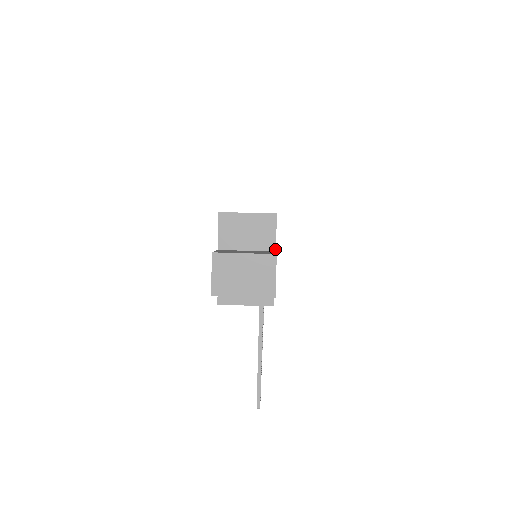
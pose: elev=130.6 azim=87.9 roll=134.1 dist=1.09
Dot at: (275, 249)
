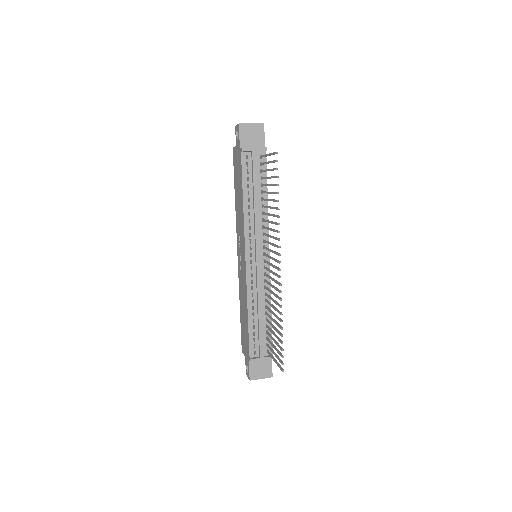
Dot at: occluded
